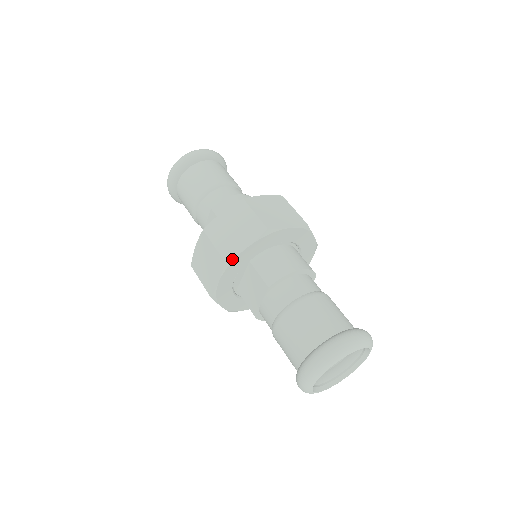
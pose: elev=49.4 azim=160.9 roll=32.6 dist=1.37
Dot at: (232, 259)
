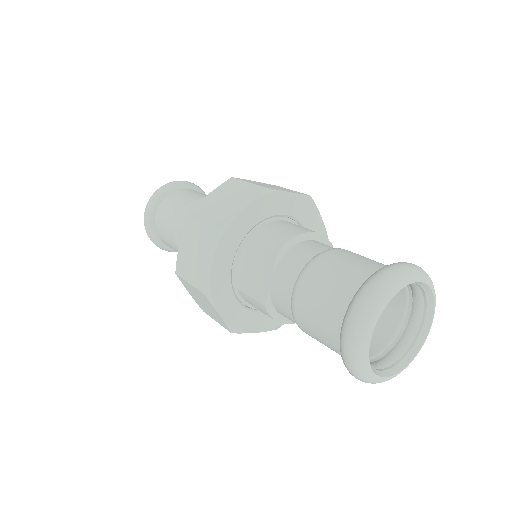
Dot at: (226, 225)
